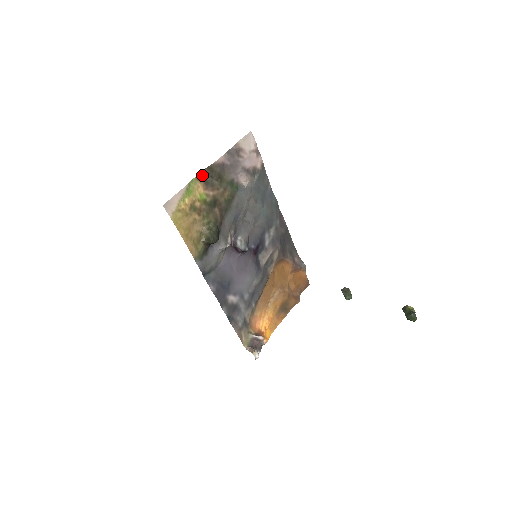
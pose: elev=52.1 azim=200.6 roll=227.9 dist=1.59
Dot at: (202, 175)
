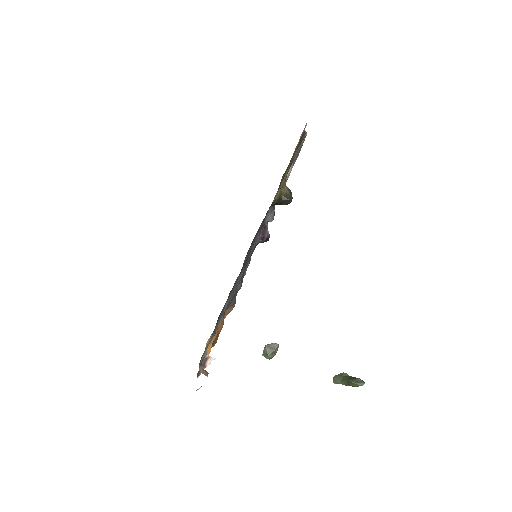
Dot at: occluded
